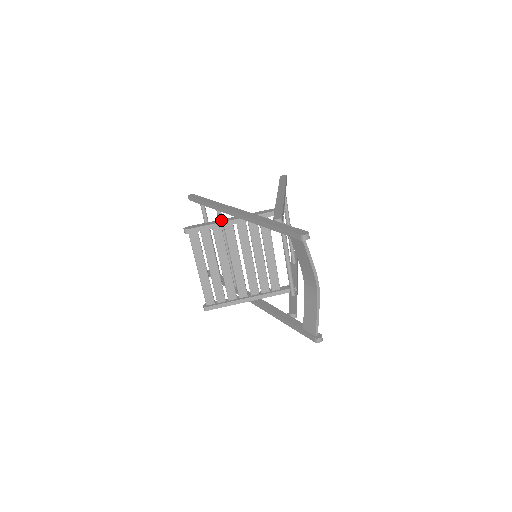
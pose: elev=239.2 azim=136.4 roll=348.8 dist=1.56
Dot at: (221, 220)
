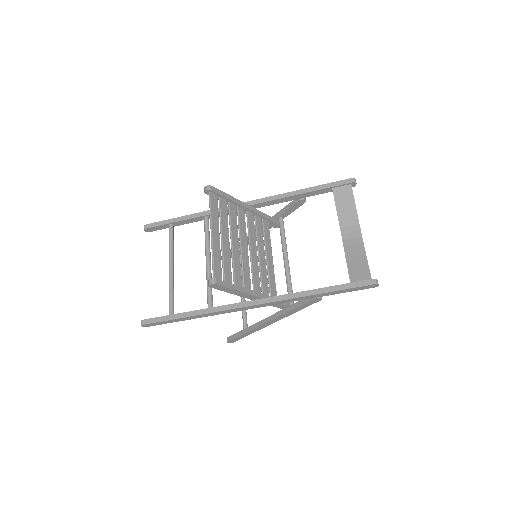
Dot at: occluded
